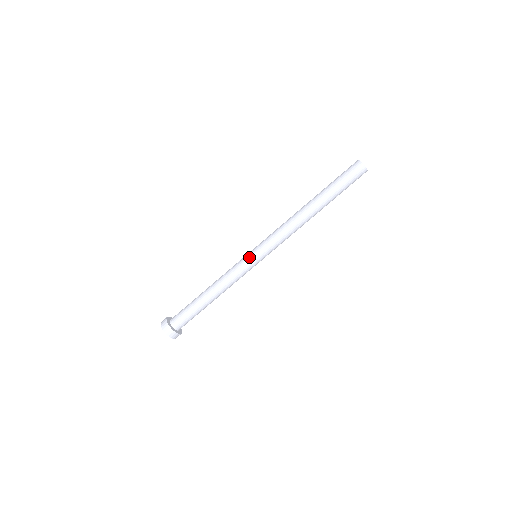
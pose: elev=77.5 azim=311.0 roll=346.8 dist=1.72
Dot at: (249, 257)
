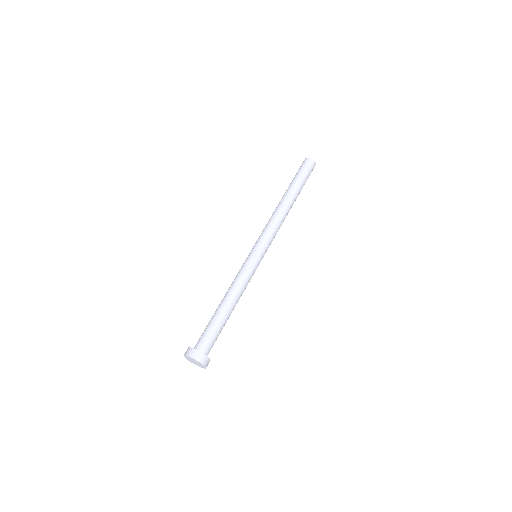
Dot at: (253, 256)
